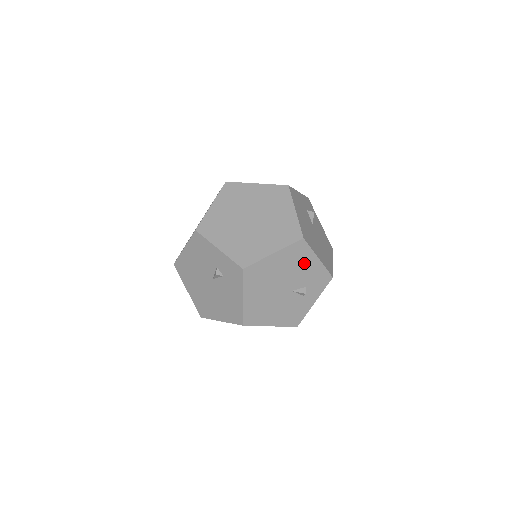
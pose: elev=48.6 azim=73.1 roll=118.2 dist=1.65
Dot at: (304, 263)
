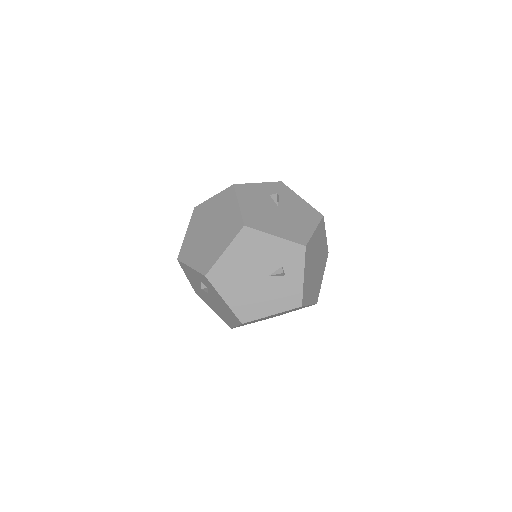
Dot at: (263, 246)
